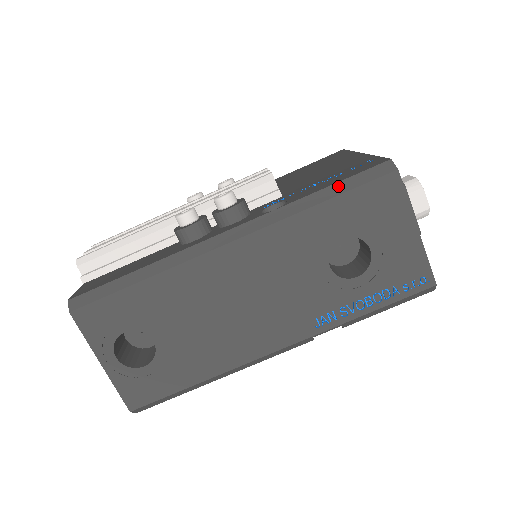
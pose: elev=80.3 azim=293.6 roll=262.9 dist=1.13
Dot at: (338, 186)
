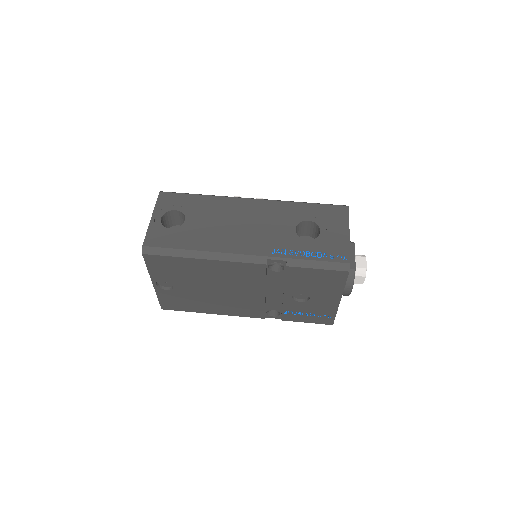
Dot at: (317, 203)
